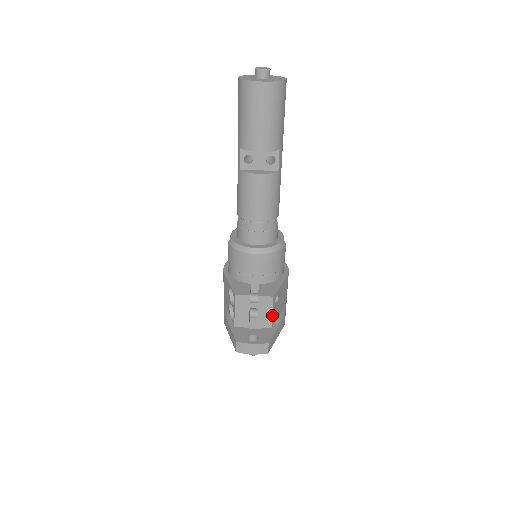
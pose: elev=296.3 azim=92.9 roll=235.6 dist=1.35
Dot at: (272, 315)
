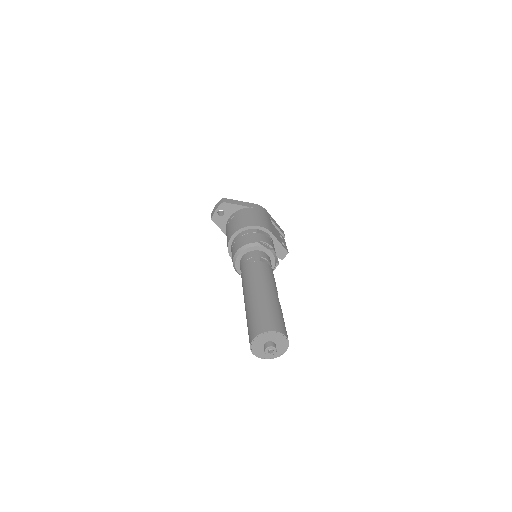
Dot at: occluded
